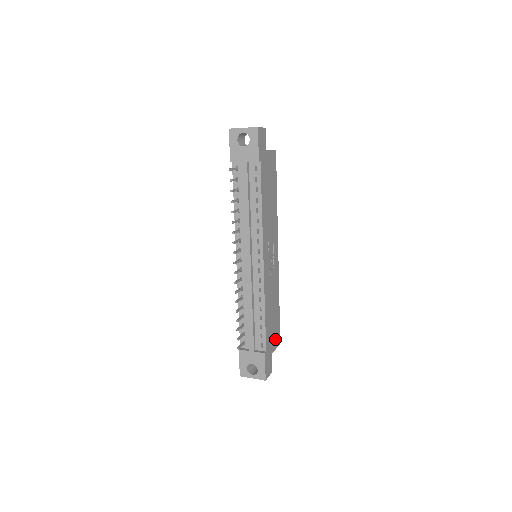
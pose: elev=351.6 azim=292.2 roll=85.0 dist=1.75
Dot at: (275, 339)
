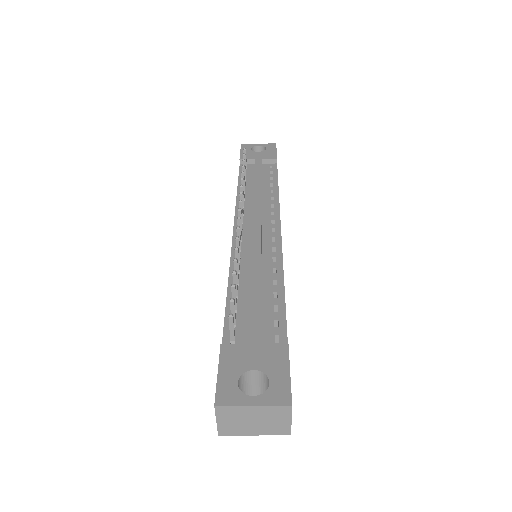
Dot at: occluded
